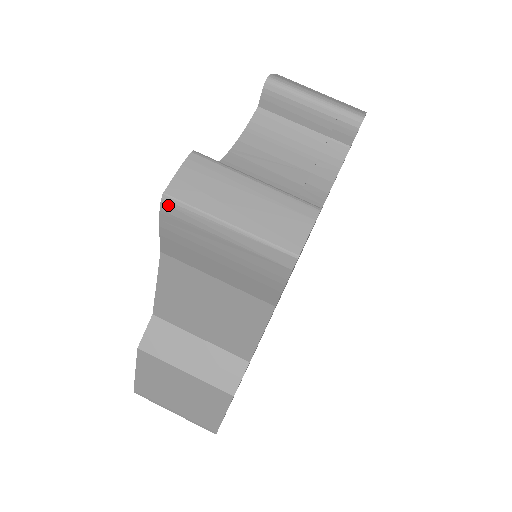
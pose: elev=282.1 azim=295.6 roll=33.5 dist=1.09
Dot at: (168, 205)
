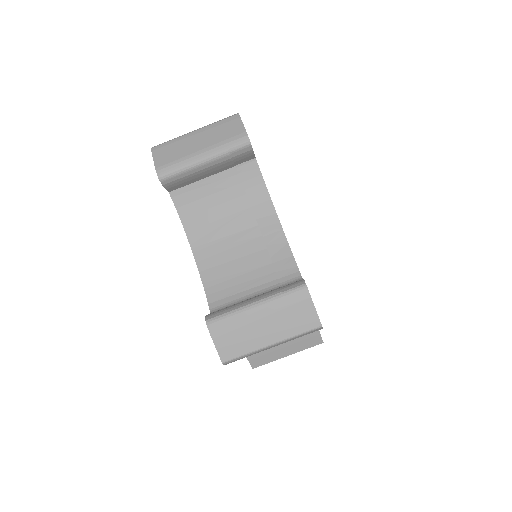
Dot at: occluded
